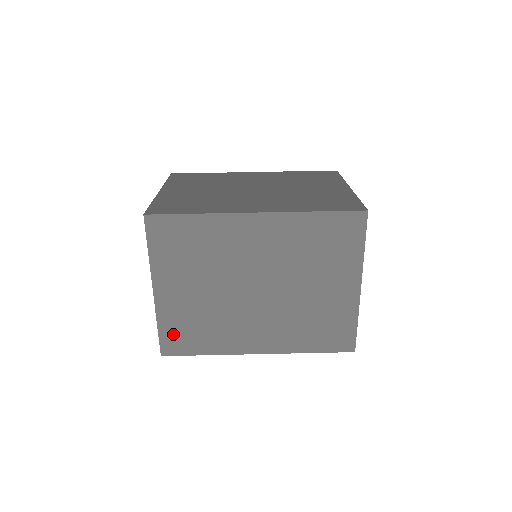
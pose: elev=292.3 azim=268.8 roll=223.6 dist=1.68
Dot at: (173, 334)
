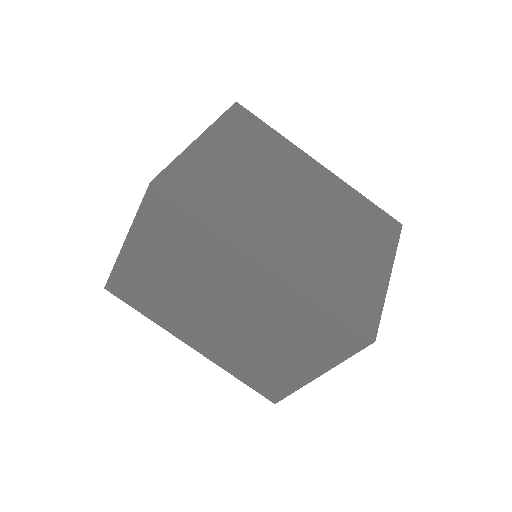
Dot at: (124, 283)
